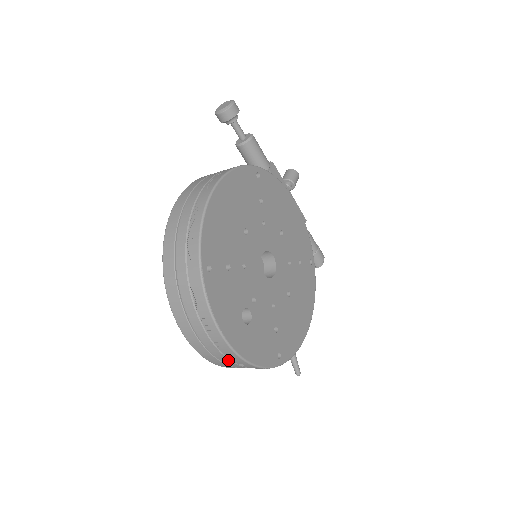
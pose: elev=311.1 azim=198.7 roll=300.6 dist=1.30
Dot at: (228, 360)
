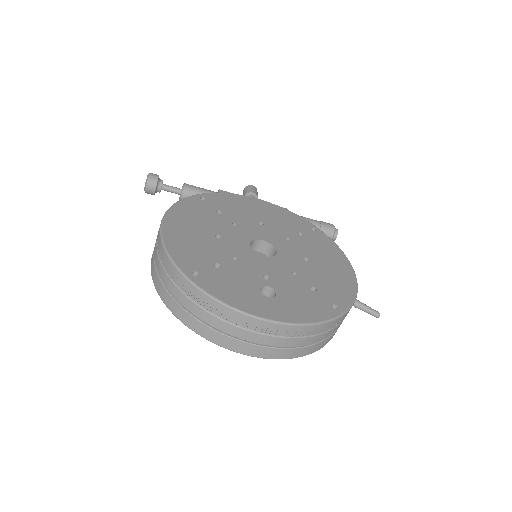
Dot at: (284, 339)
